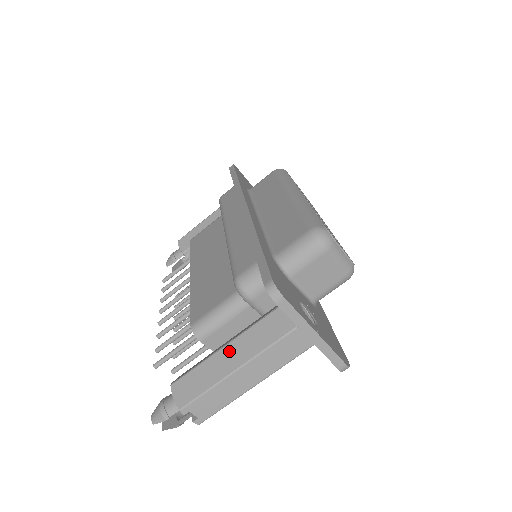
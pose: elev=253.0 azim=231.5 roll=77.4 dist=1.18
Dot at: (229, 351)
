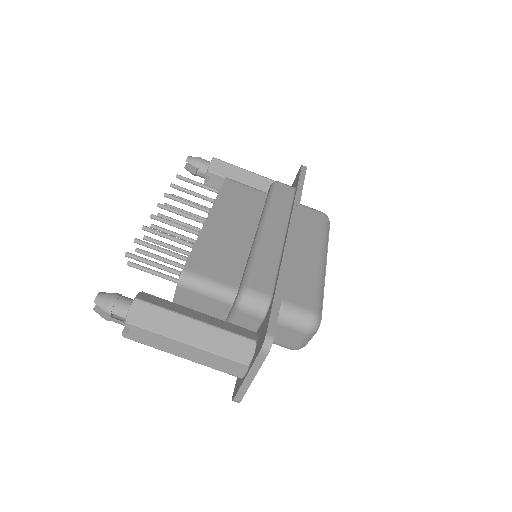
Dot at: (196, 327)
